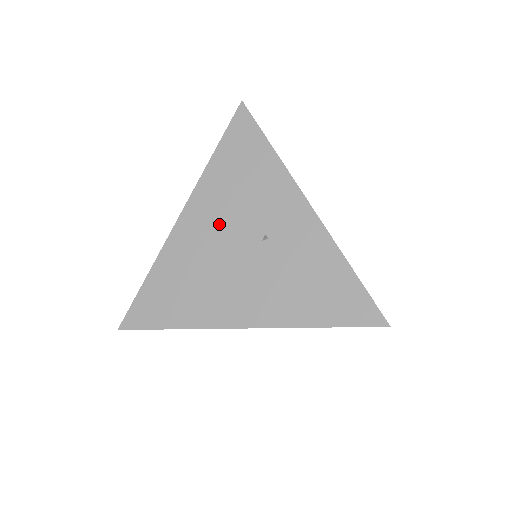
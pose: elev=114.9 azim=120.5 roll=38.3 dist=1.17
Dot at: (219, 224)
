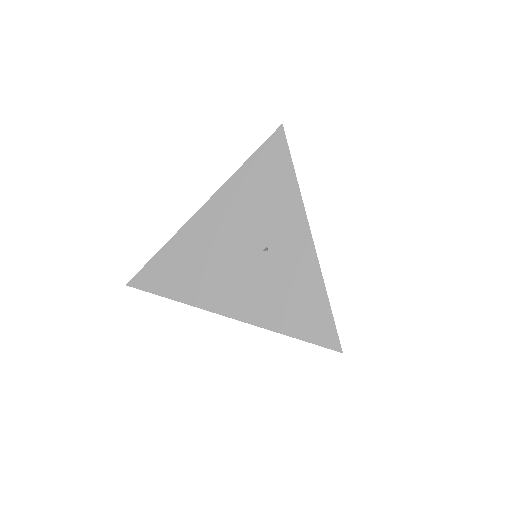
Dot at: (232, 225)
